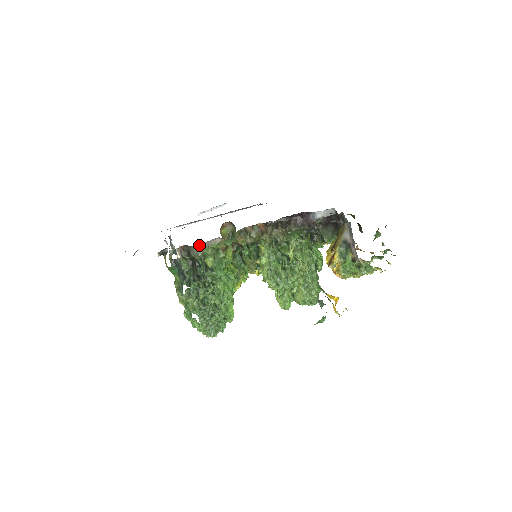
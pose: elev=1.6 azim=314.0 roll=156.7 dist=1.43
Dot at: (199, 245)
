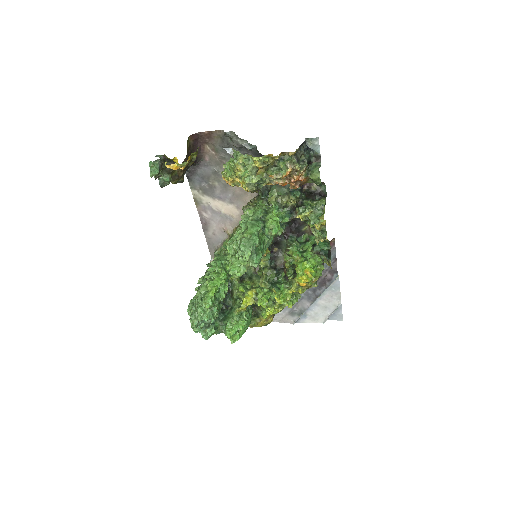
Dot at: (218, 246)
